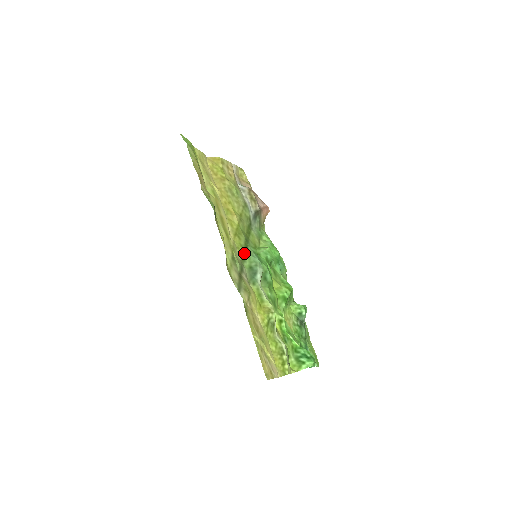
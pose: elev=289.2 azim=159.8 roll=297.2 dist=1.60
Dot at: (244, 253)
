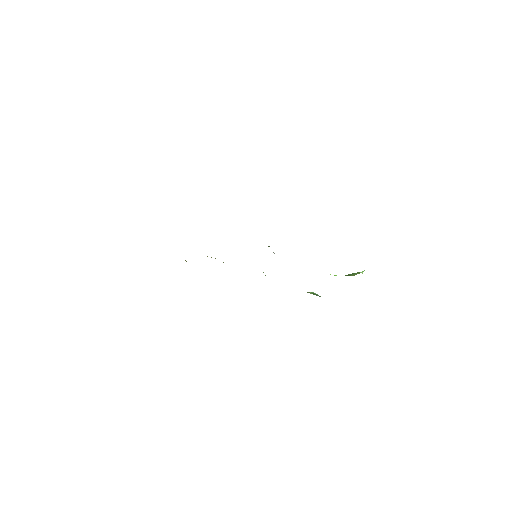
Dot at: occluded
